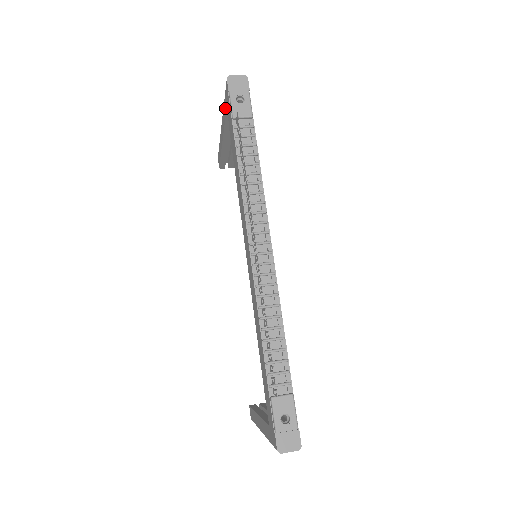
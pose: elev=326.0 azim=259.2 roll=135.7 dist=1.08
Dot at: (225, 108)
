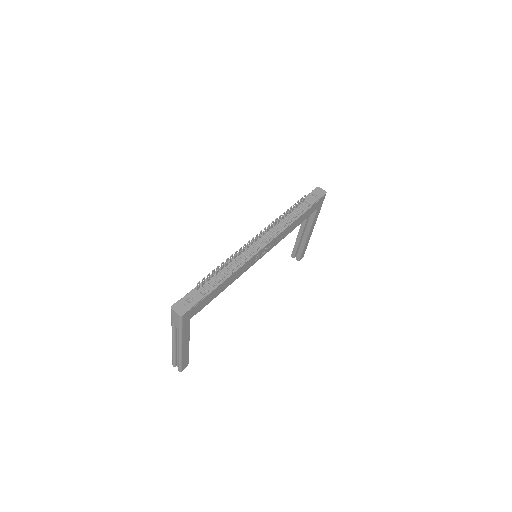
Dot at: occluded
